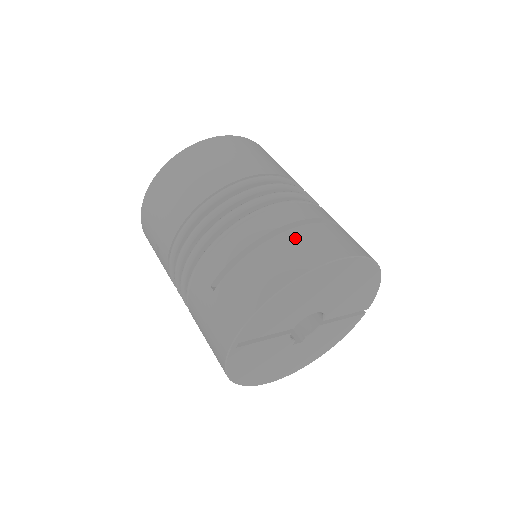
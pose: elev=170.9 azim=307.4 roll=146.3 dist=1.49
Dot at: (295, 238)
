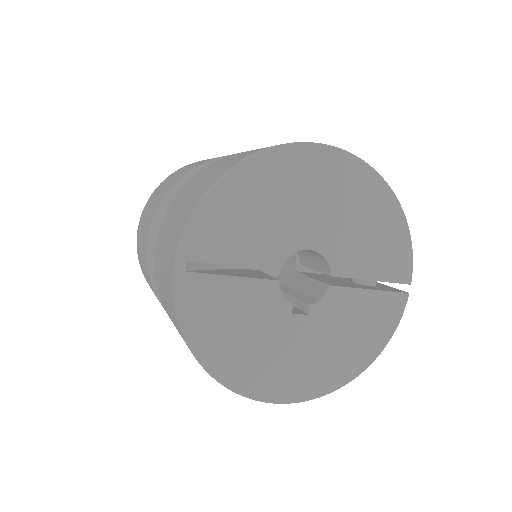
Dot at: occluded
